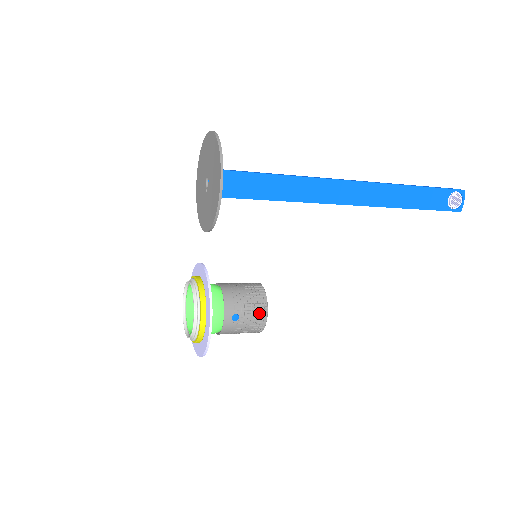
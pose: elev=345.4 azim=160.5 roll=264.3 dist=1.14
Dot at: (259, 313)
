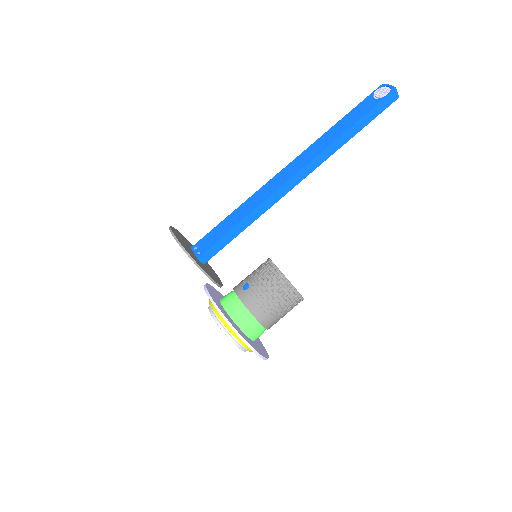
Dot at: (265, 268)
